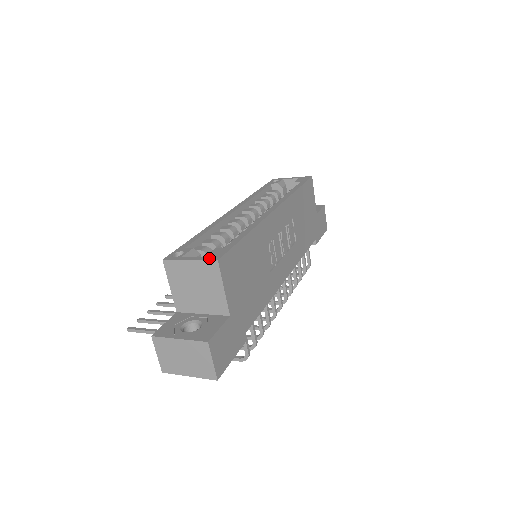
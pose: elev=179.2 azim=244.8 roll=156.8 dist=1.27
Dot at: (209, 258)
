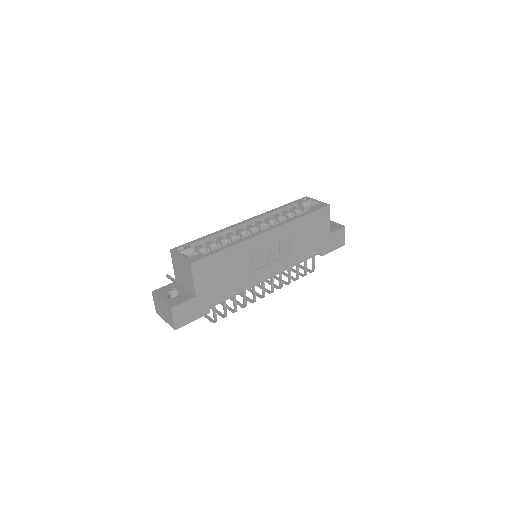
Dot at: (189, 260)
